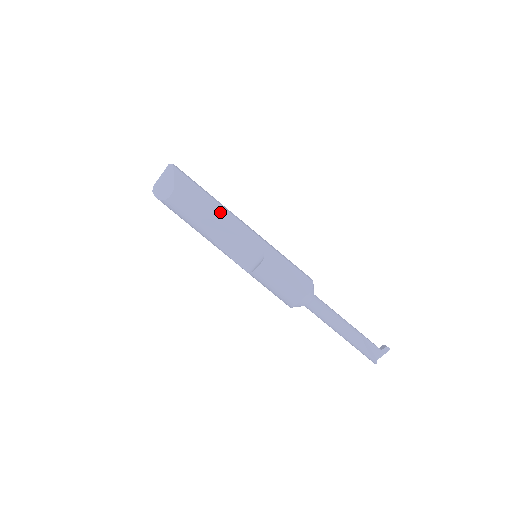
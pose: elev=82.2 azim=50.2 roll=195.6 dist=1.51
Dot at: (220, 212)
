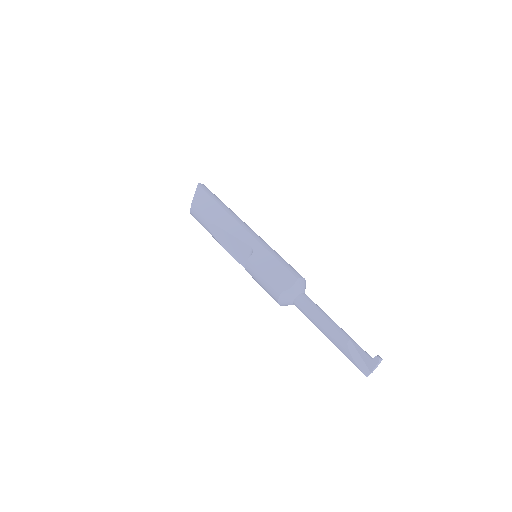
Dot at: (224, 217)
